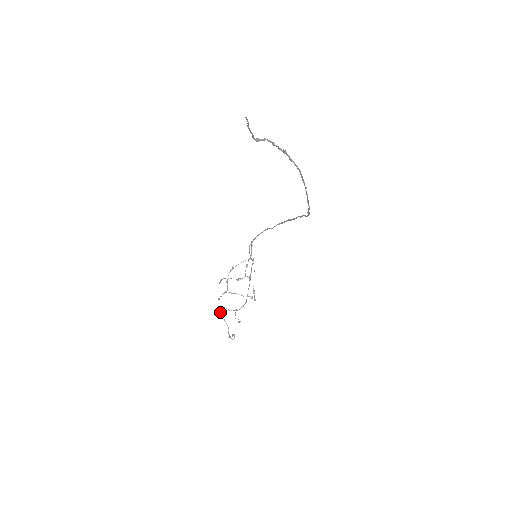
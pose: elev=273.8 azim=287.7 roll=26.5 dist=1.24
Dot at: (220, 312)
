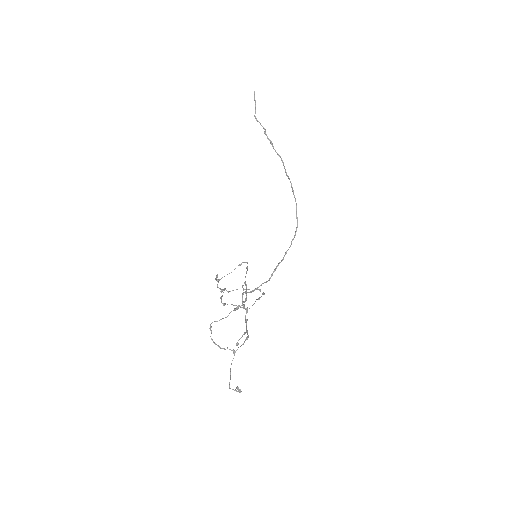
Dot at: (214, 321)
